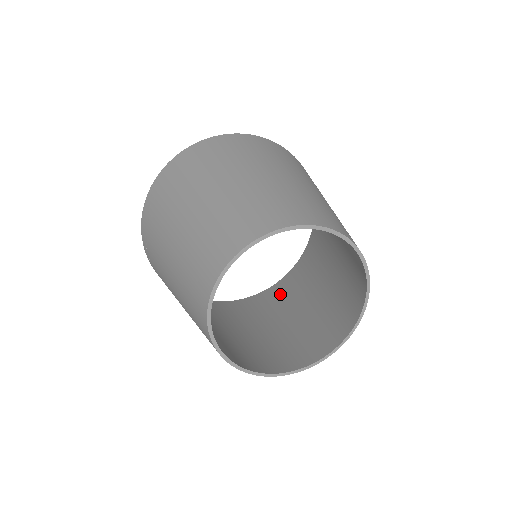
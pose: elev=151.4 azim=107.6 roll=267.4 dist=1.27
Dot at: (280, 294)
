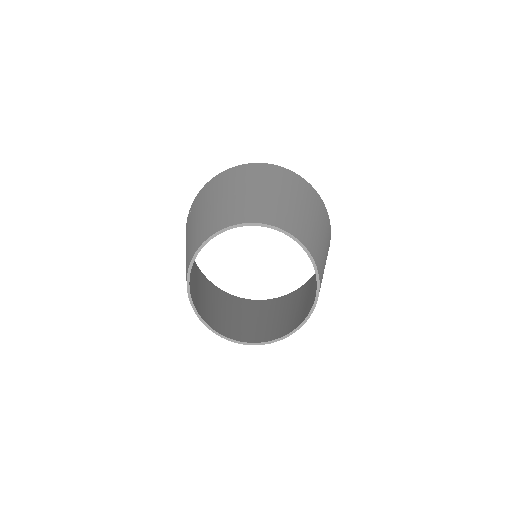
Dot at: (287, 299)
